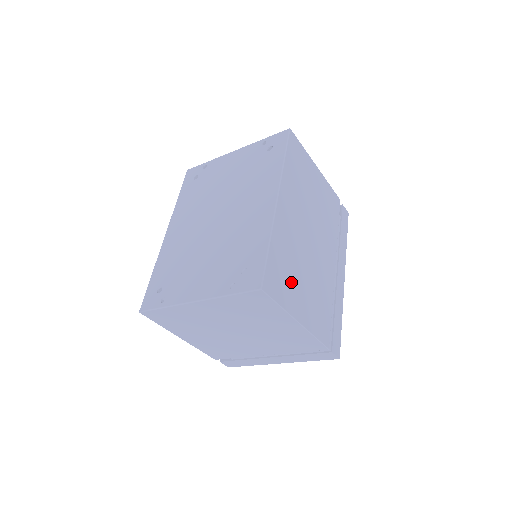
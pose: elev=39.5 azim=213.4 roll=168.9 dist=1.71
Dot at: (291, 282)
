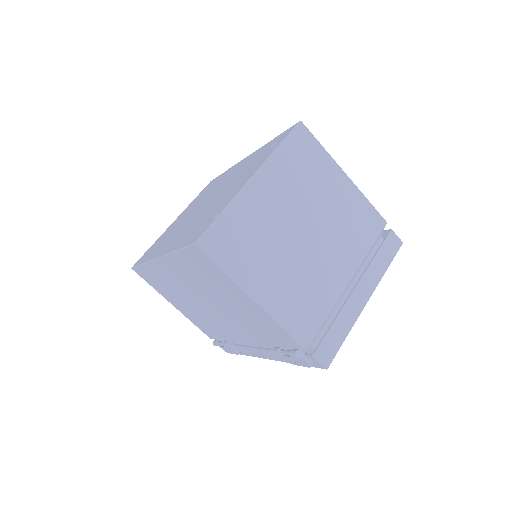
Dot at: occluded
